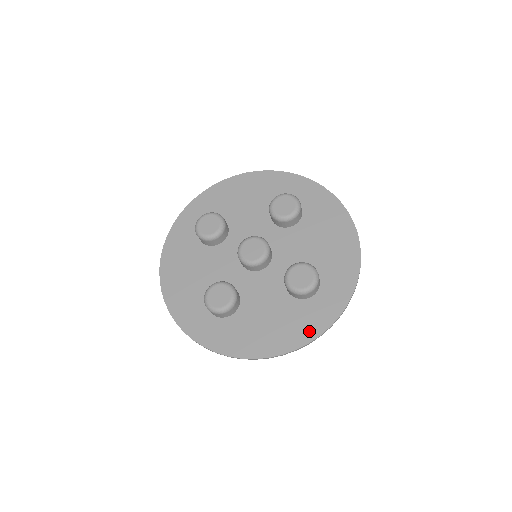
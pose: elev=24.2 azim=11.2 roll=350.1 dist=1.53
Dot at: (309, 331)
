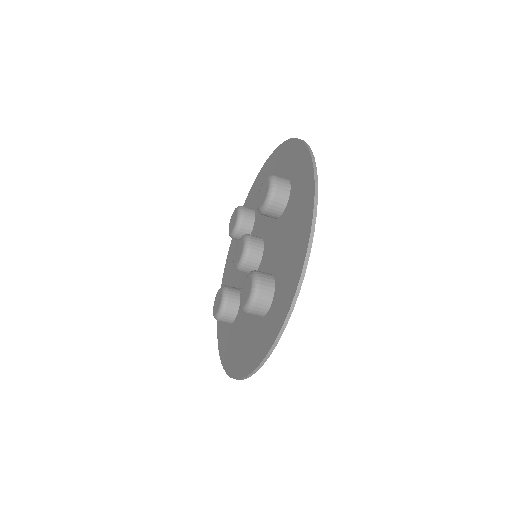
Dot at: (307, 183)
